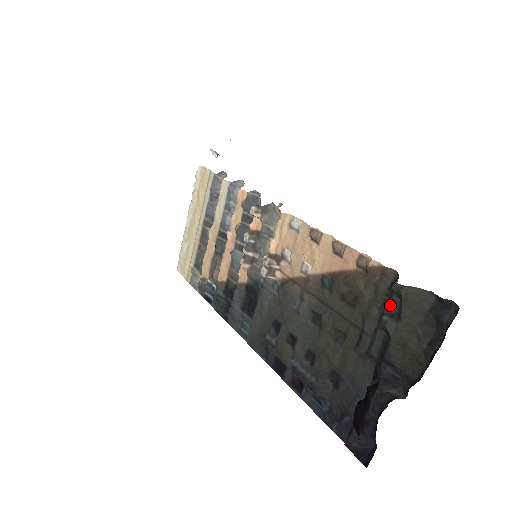
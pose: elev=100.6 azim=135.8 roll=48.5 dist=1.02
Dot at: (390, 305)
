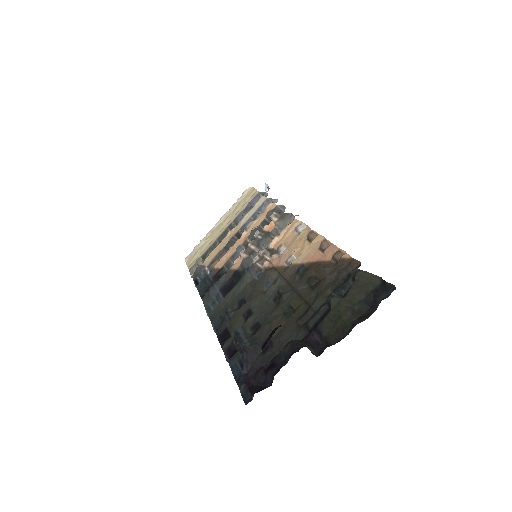
Dot at: (343, 287)
